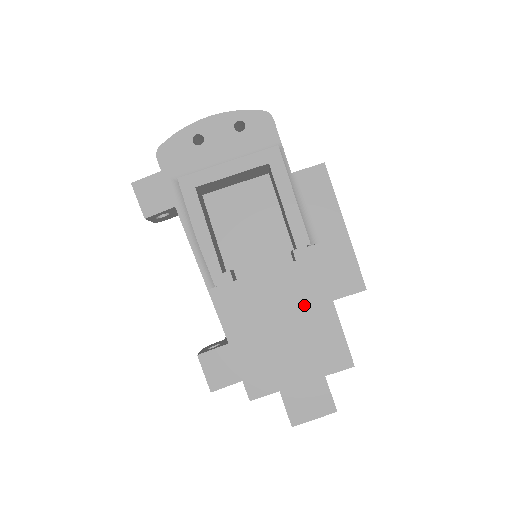
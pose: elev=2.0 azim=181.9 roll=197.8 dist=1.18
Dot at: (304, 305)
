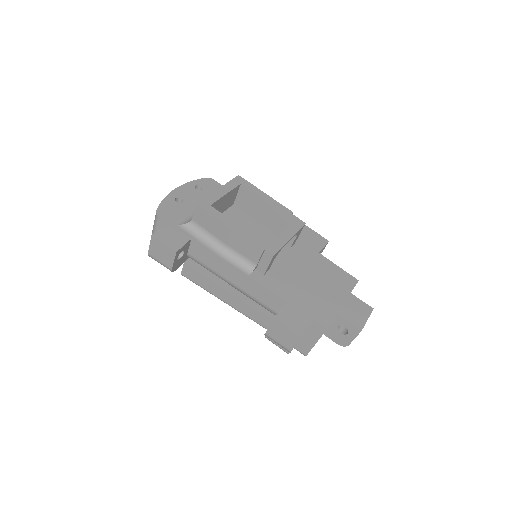
Dot at: (307, 261)
